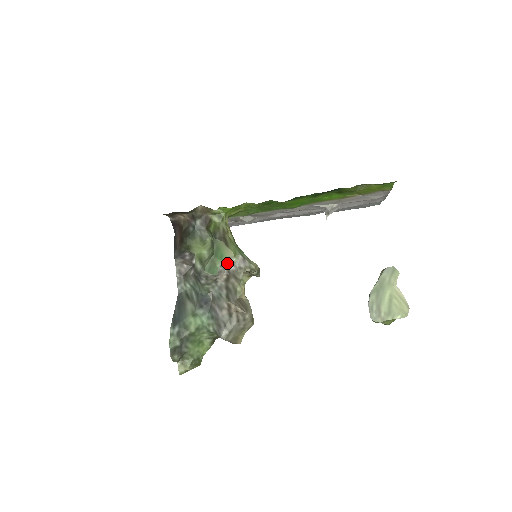
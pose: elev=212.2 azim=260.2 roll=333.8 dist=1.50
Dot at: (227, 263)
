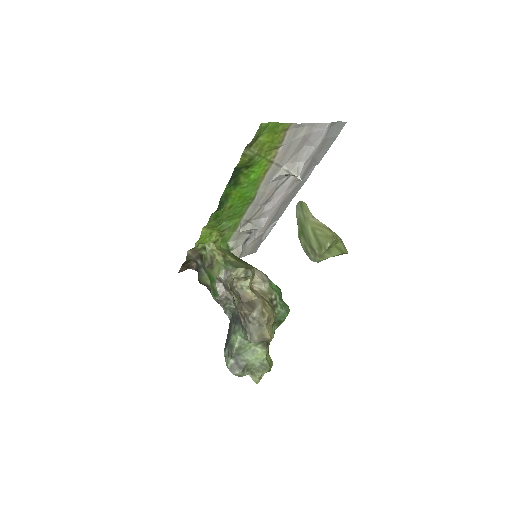
Dot at: (221, 281)
